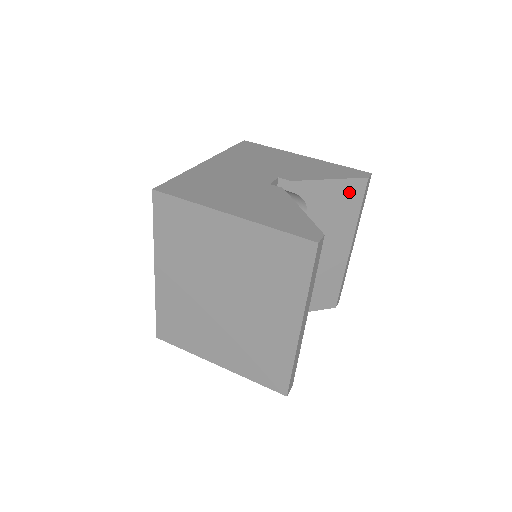
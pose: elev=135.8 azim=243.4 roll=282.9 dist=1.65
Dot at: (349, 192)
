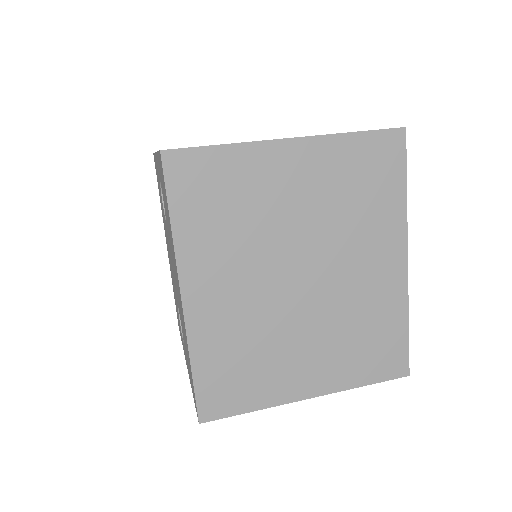
Dot at: occluded
